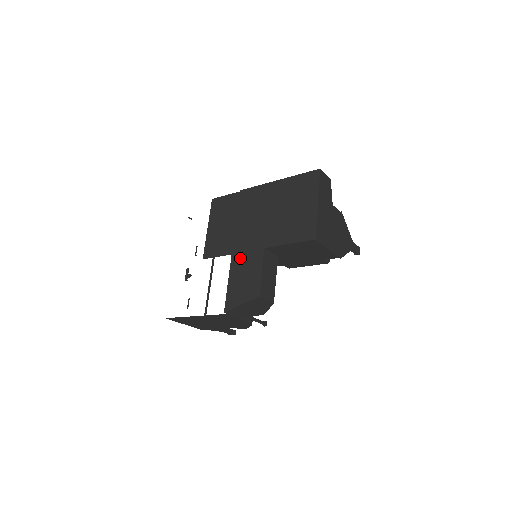
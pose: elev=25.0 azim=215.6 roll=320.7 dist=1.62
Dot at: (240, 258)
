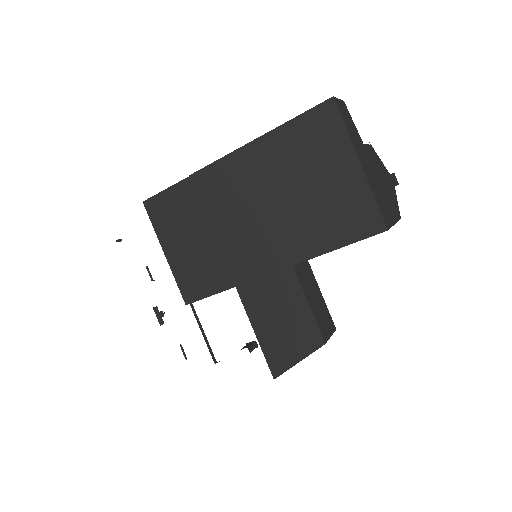
Dot at: (256, 291)
